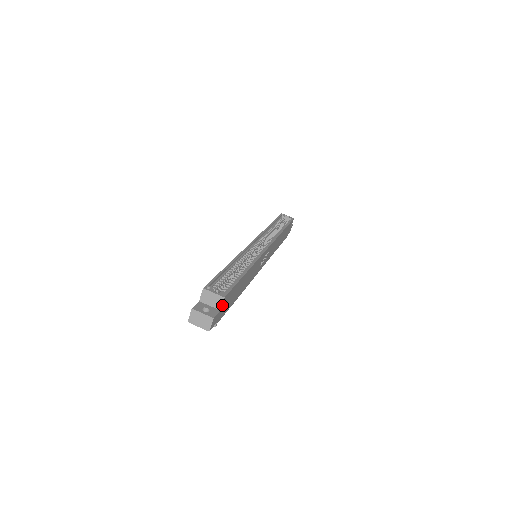
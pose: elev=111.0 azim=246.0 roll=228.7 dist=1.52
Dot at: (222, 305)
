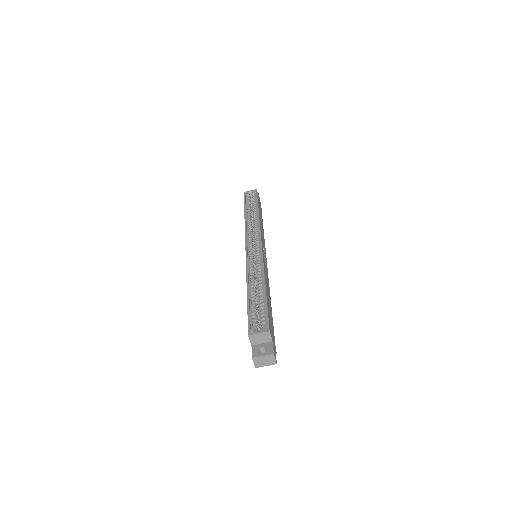
Dot at: (271, 336)
